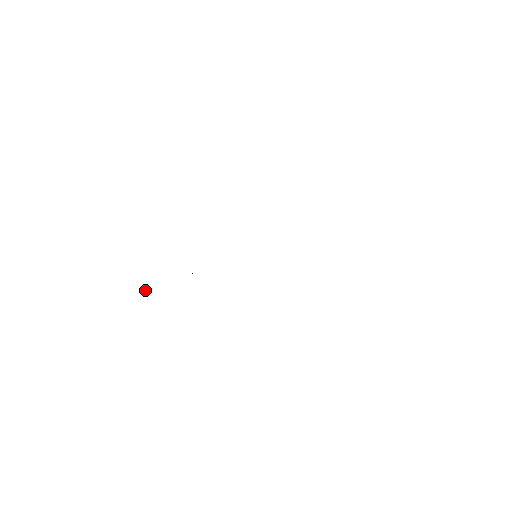
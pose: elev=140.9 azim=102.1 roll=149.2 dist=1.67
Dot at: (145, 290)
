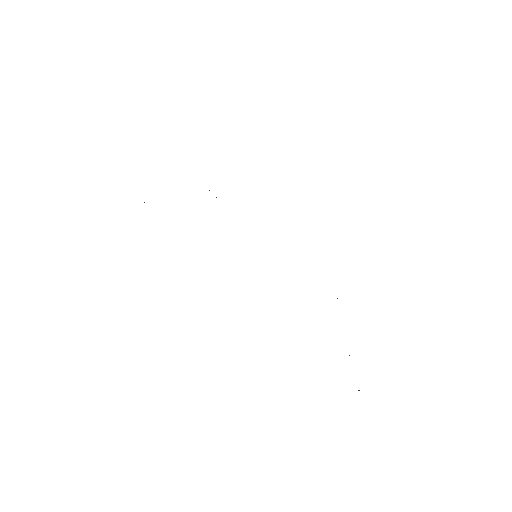
Dot at: occluded
